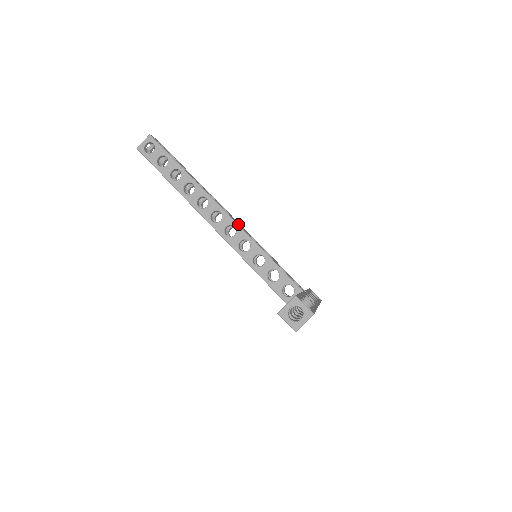
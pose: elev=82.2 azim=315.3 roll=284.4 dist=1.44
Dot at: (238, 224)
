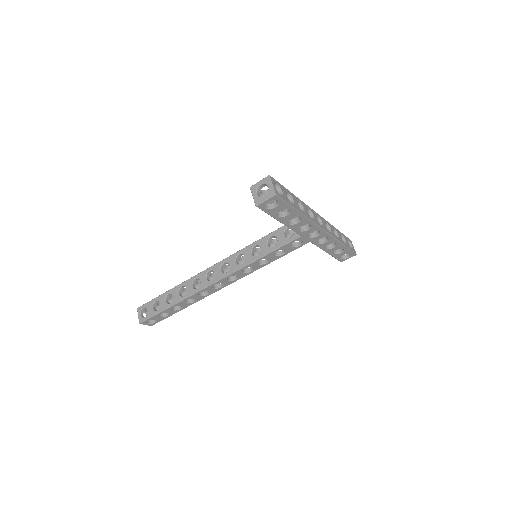
Dot at: (224, 260)
